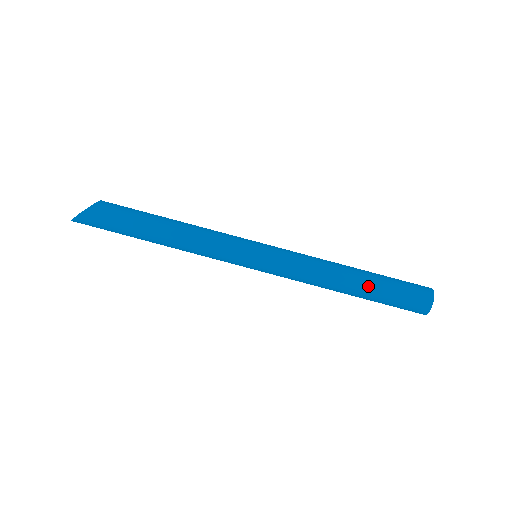
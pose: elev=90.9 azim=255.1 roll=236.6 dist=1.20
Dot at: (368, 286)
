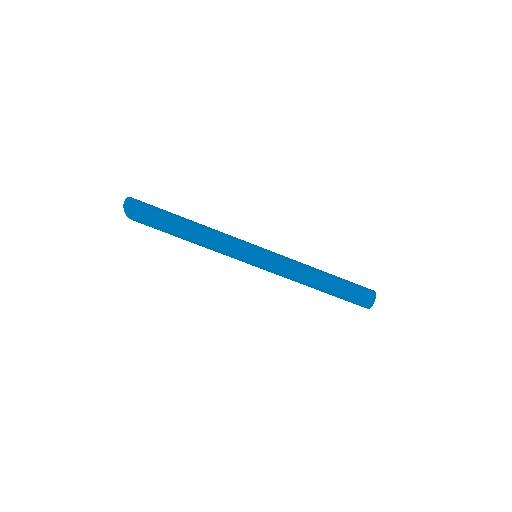
Dot at: (327, 293)
